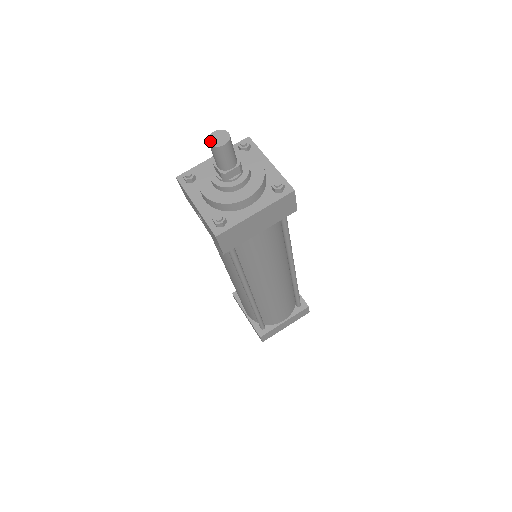
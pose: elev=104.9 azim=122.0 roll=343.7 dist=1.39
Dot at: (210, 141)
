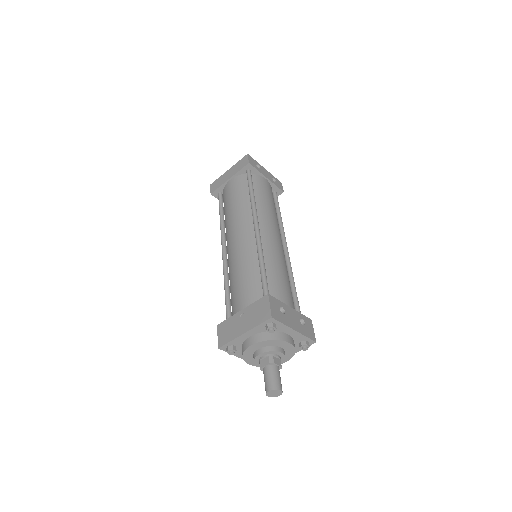
Dot at: (268, 396)
